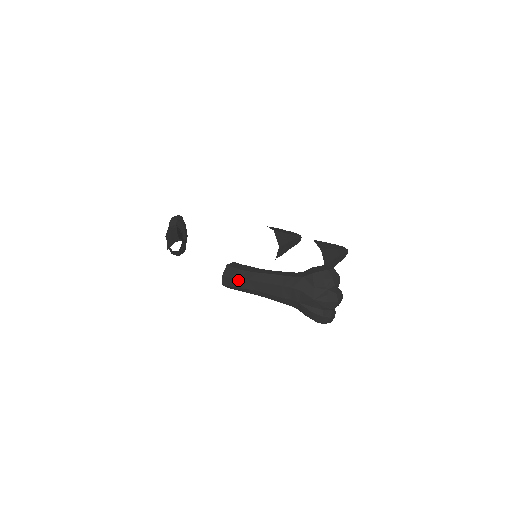
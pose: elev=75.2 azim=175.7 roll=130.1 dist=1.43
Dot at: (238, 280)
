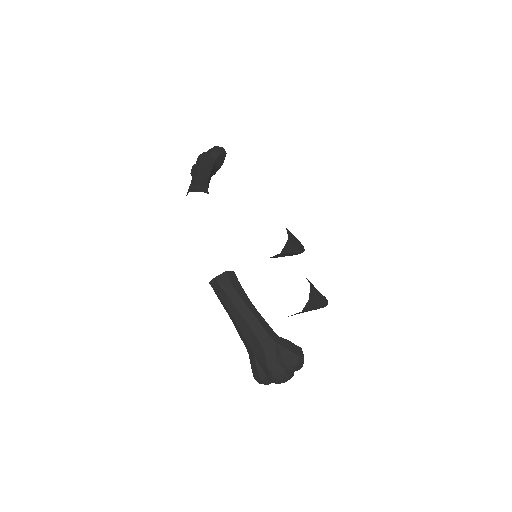
Dot at: (224, 293)
